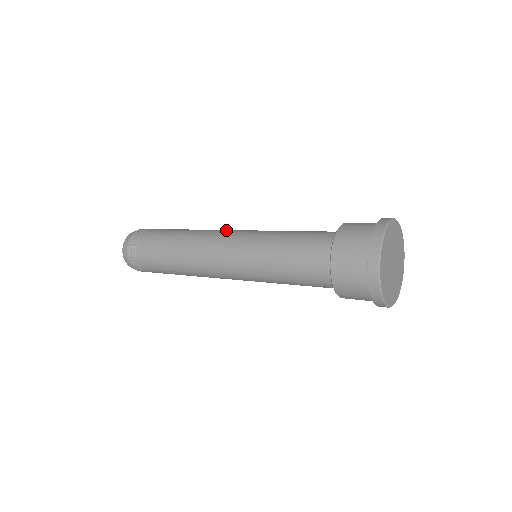
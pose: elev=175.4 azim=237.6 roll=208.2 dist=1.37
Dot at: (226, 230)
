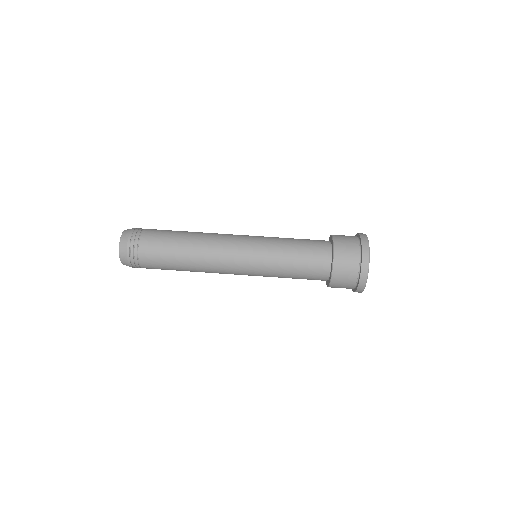
Dot at: (227, 267)
